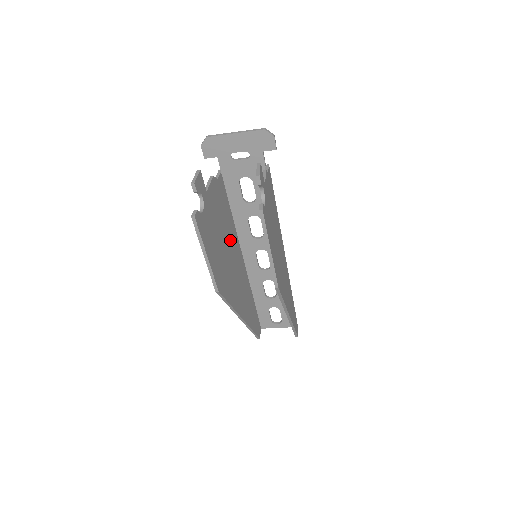
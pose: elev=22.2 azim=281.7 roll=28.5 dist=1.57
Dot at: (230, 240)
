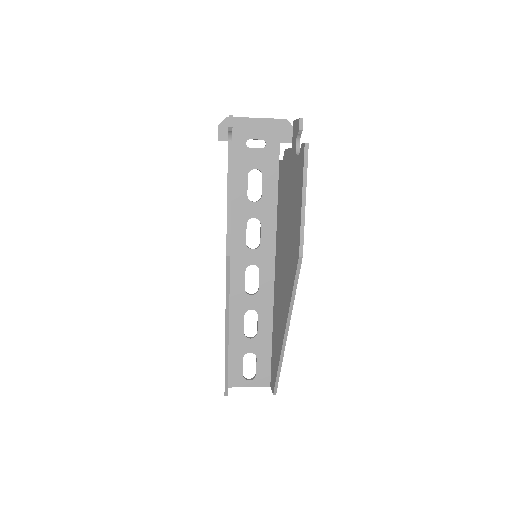
Dot at: occluded
